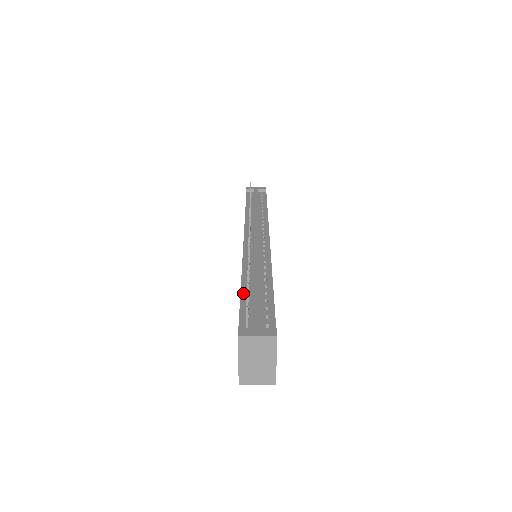
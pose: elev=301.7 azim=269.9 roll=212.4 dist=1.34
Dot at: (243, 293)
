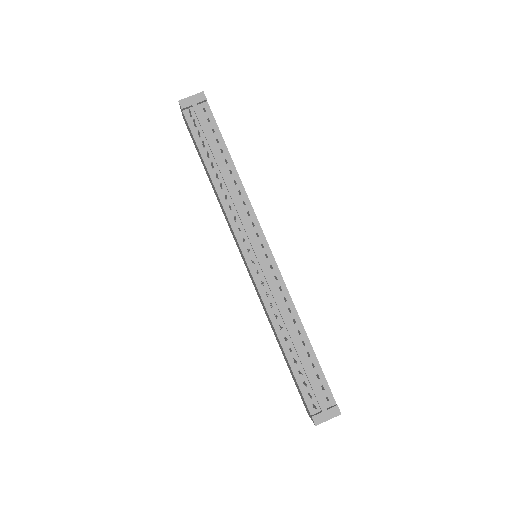
Dot at: (291, 362)
